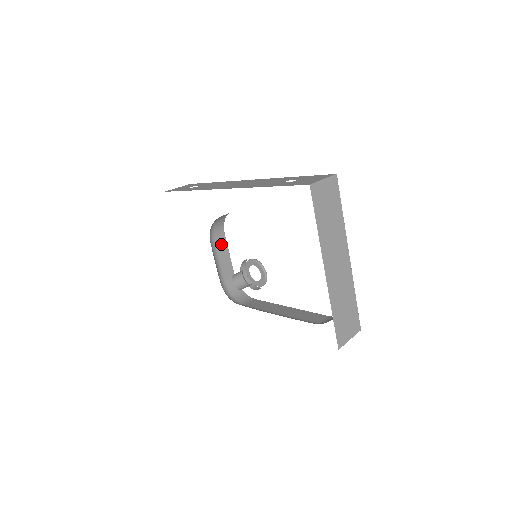
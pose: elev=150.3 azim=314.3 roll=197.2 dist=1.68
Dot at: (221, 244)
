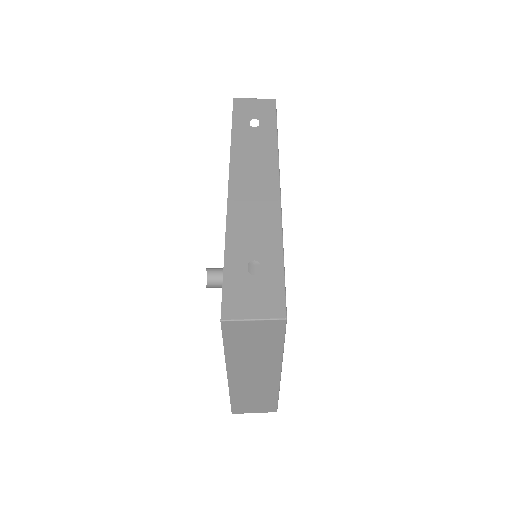
Dot at: occluded
